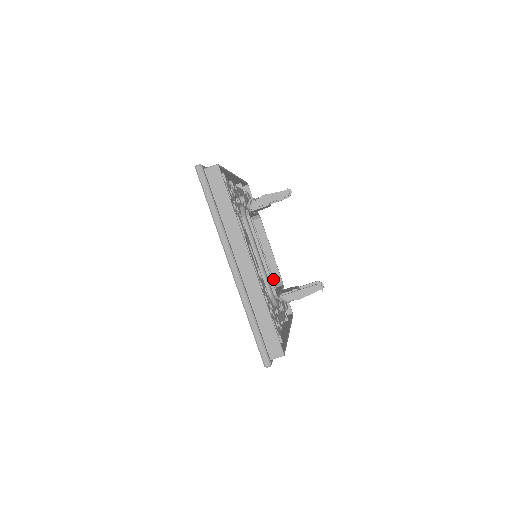
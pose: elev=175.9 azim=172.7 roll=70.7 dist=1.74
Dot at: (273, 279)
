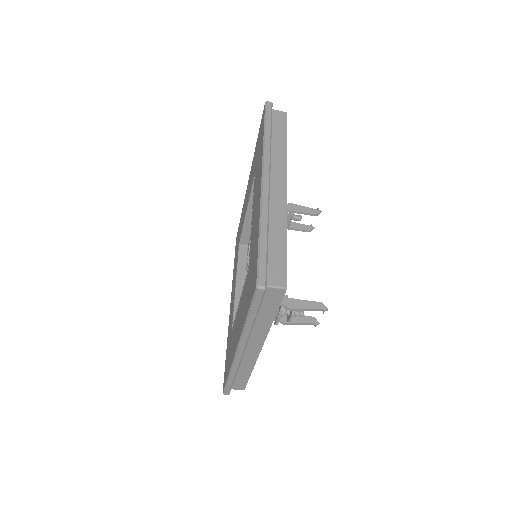
Dot at: occluded
